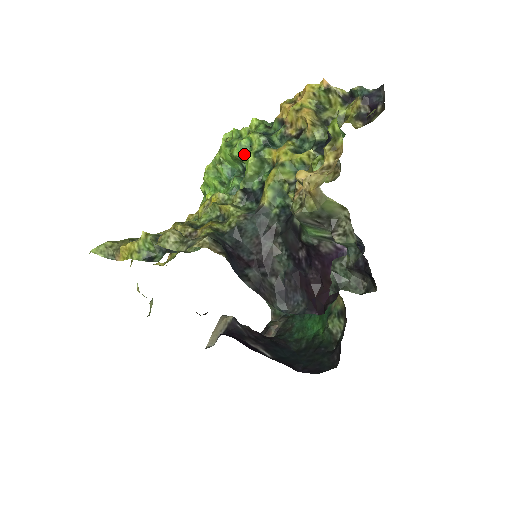
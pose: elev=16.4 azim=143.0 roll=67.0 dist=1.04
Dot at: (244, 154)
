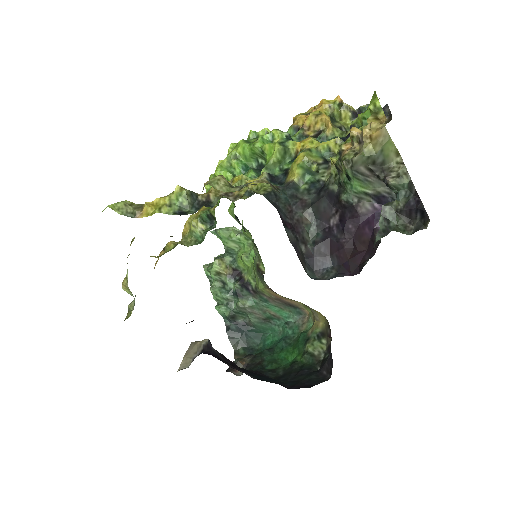
Dot at: (269, 143)
